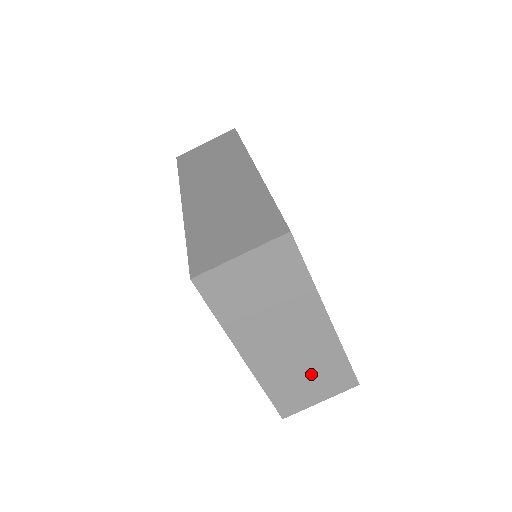
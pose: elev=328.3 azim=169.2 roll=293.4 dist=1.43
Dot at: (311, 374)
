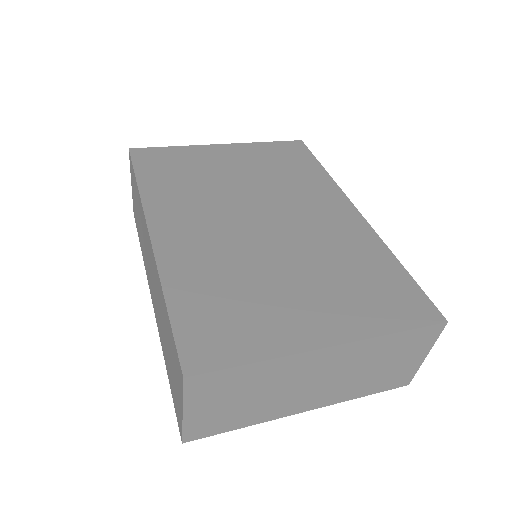
Dot at: (382, 363)
